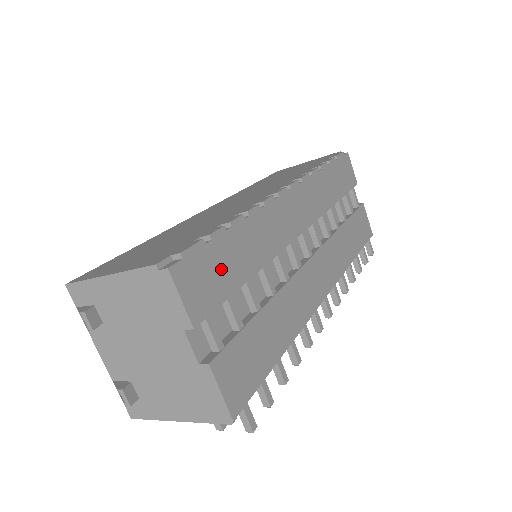
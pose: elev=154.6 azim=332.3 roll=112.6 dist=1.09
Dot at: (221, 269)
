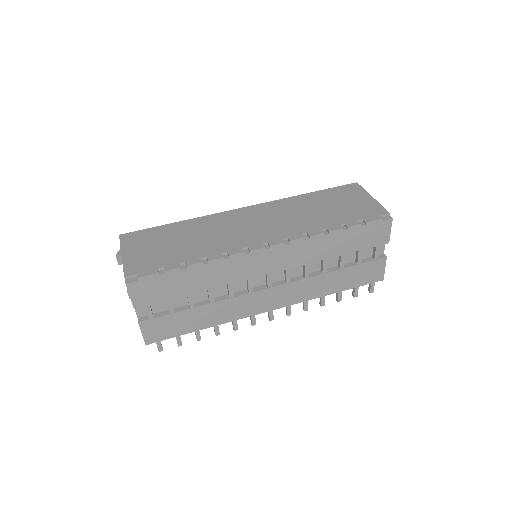
Dot at: (167, 287)
